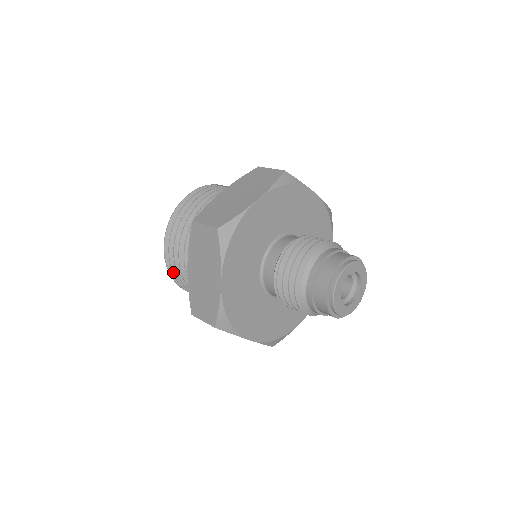
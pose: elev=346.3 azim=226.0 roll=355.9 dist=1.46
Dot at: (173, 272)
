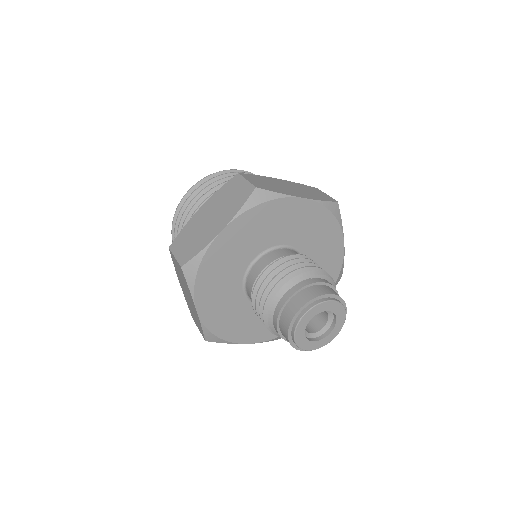
Dot at: occluded
